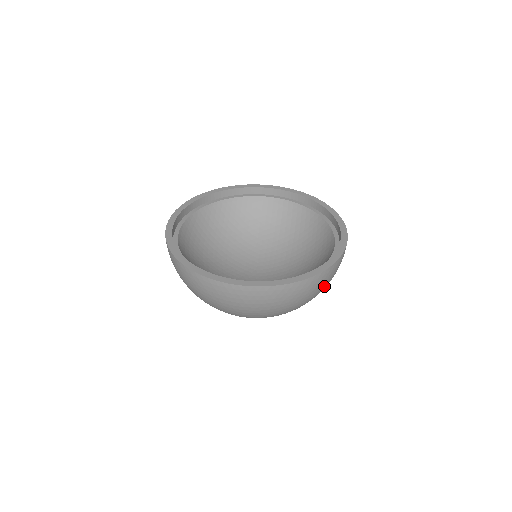
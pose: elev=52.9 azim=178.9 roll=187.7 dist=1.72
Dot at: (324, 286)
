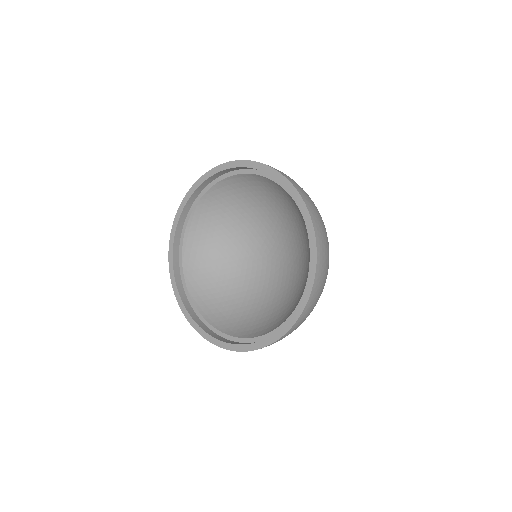
Dot at: (327, 251)
